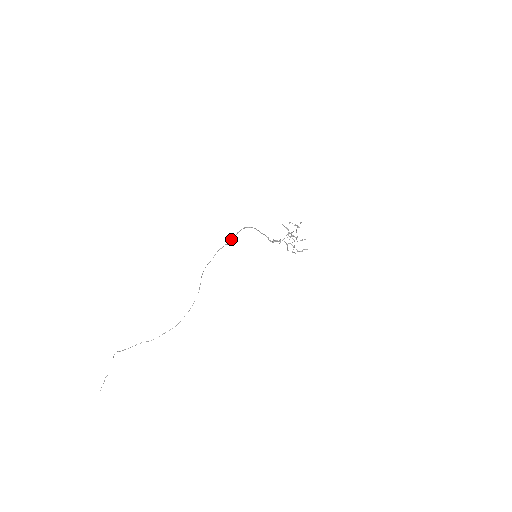
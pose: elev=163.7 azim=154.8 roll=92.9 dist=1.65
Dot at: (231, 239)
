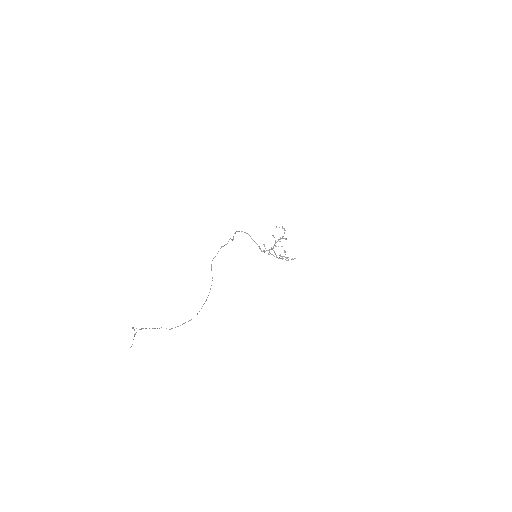
Dot at: (230, 238)
